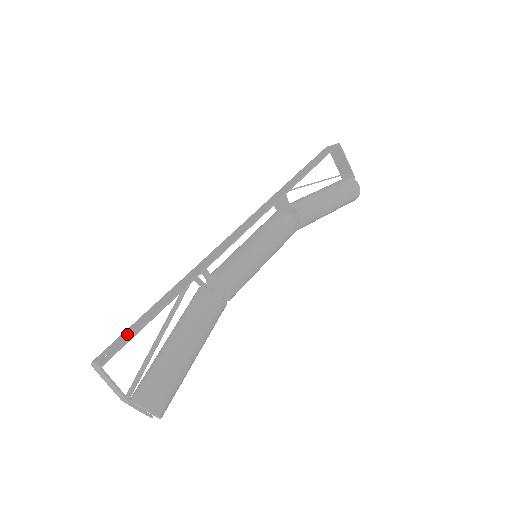
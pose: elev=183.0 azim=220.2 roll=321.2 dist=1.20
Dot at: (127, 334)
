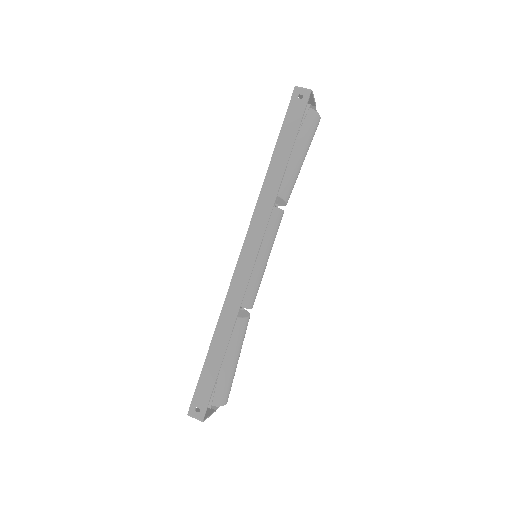
Dot at: (204, 389)
